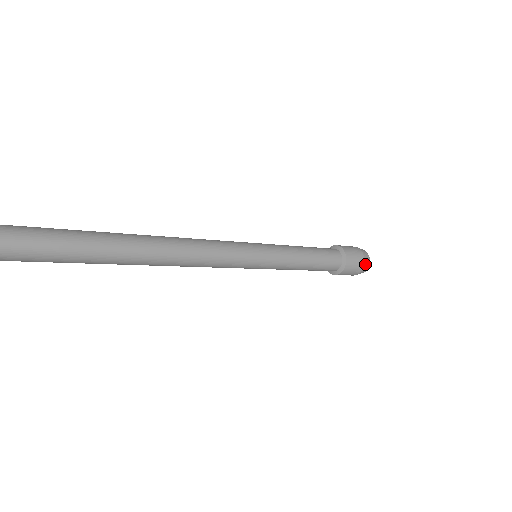
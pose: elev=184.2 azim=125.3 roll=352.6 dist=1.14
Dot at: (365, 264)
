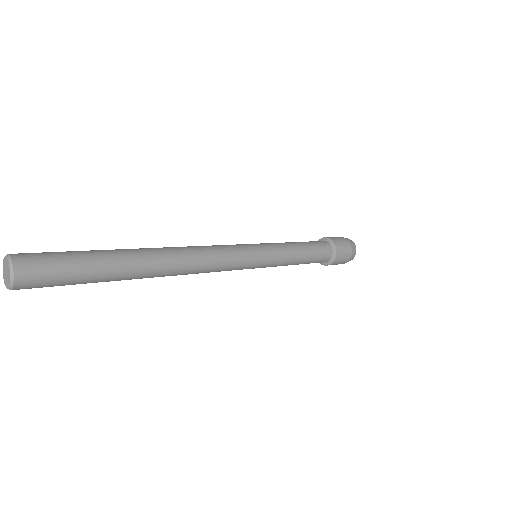
Dot at: (351, 243)
